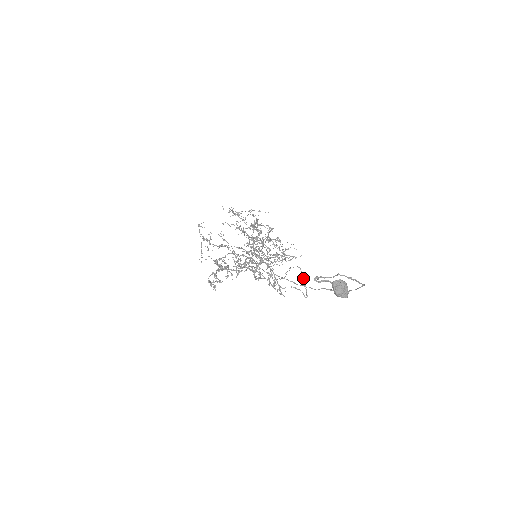
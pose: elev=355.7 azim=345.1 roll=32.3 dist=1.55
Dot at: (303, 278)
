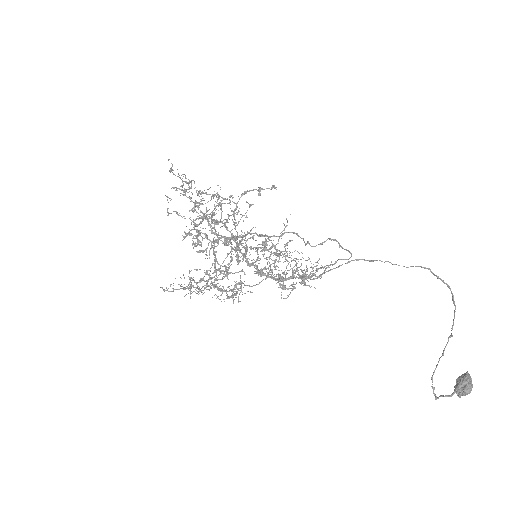
Dot at: (330, 239)
